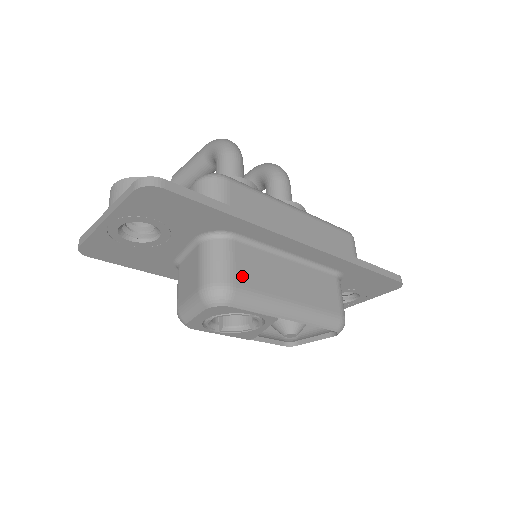
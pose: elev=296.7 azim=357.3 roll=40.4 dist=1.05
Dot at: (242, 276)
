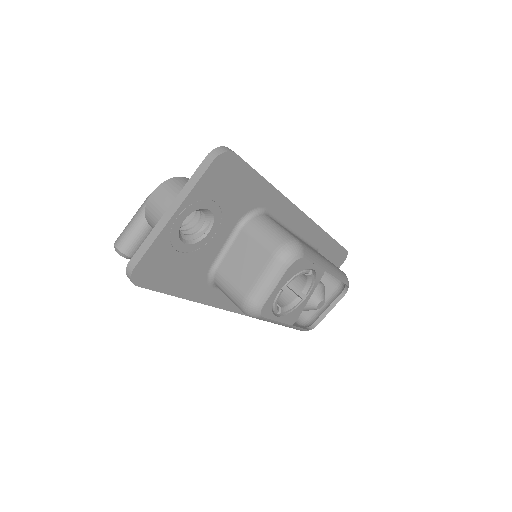
Dot at: (294, 236)
